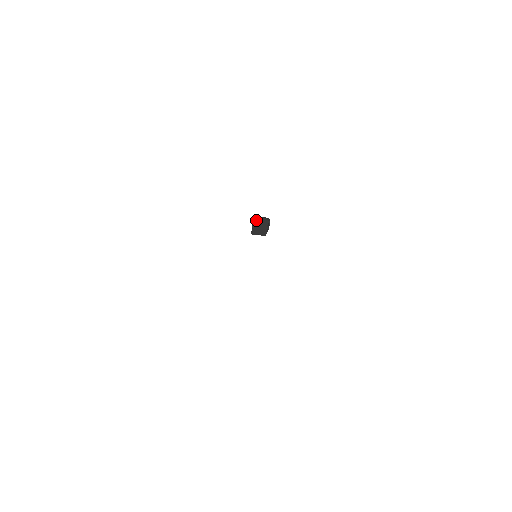
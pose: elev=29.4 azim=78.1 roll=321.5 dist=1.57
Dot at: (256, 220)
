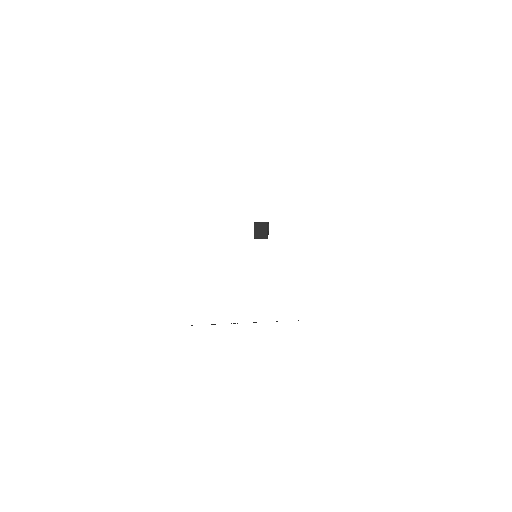
Dot at: (256, 226)
